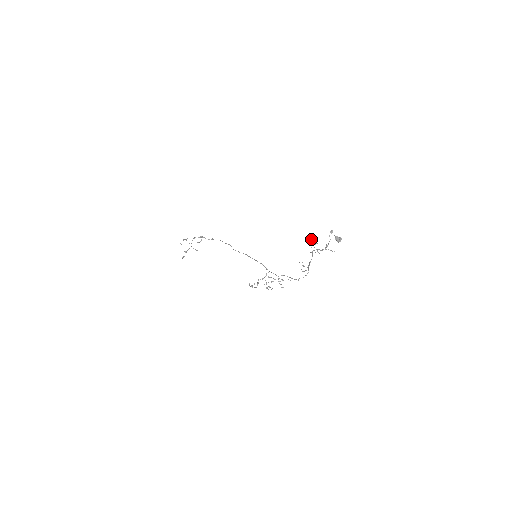
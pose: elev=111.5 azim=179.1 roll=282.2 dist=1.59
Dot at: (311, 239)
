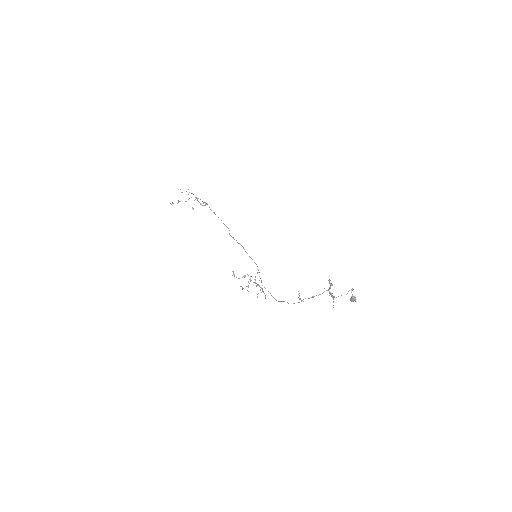
Dot at: occluded
